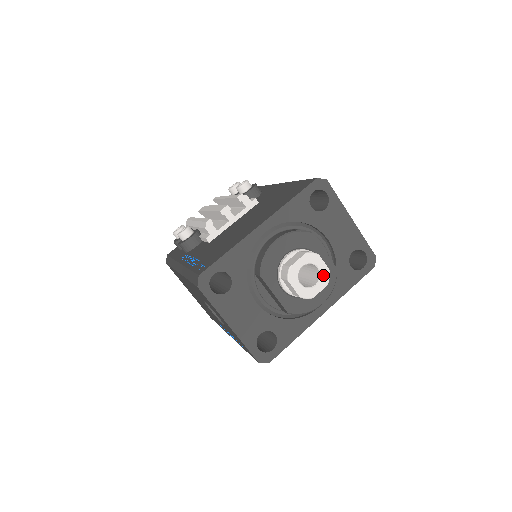
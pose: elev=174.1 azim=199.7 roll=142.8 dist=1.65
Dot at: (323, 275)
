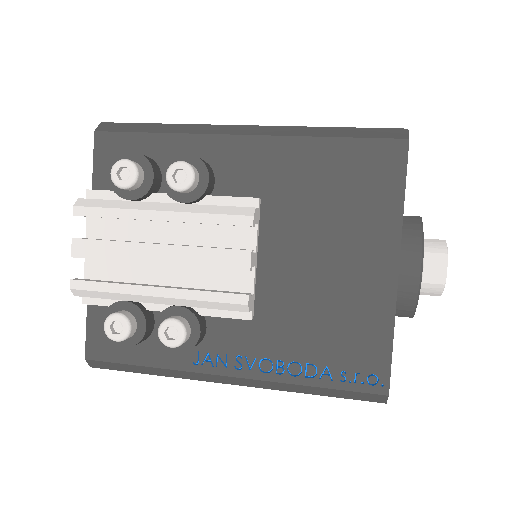
Dot at: occluded
